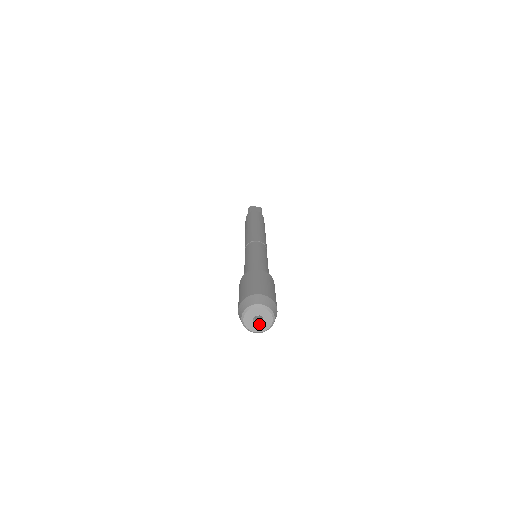
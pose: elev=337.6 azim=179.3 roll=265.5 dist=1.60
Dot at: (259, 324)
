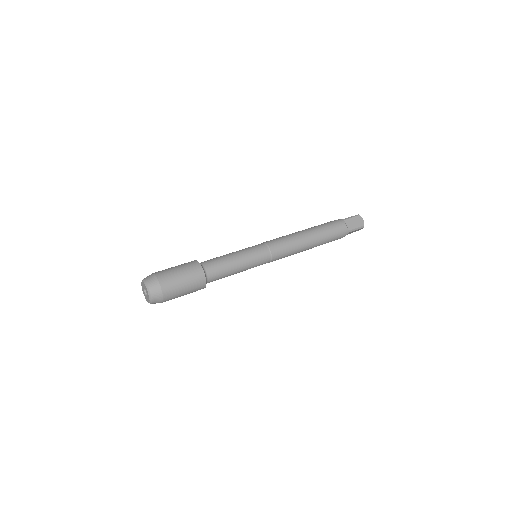
Dot at: (147, 295)
